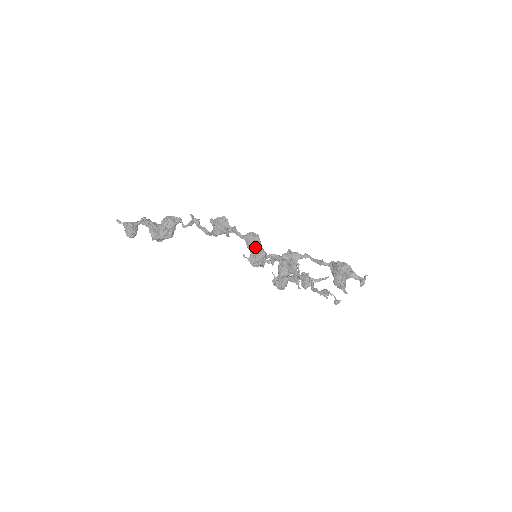
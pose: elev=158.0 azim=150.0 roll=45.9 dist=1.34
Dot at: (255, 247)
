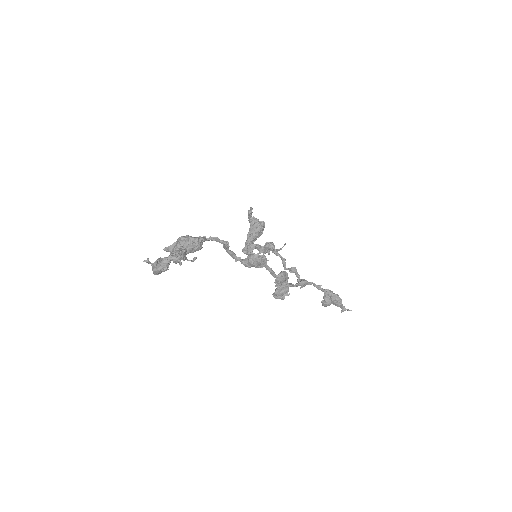
Dot at: (283, 285)
